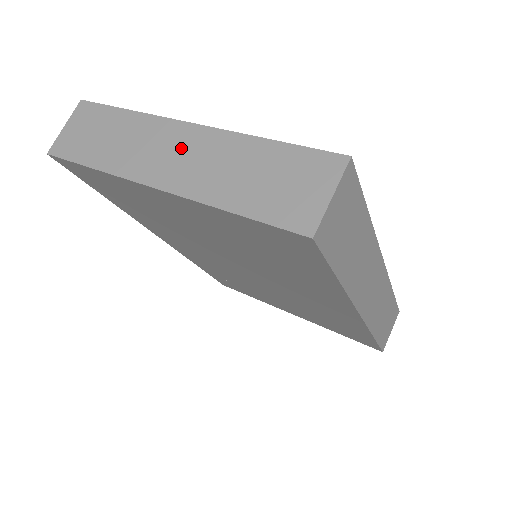
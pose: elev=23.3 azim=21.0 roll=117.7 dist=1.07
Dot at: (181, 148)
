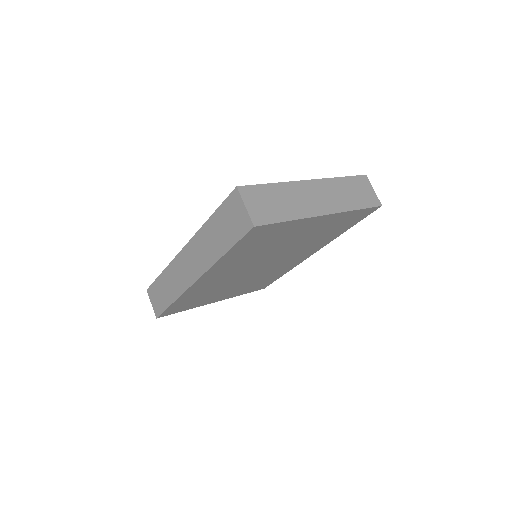
Dot at: (318, 193)
